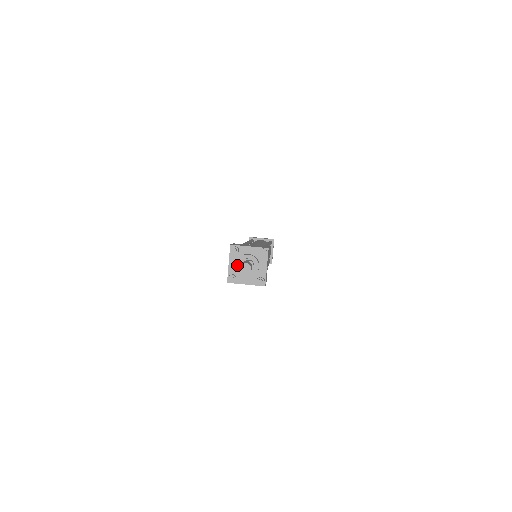
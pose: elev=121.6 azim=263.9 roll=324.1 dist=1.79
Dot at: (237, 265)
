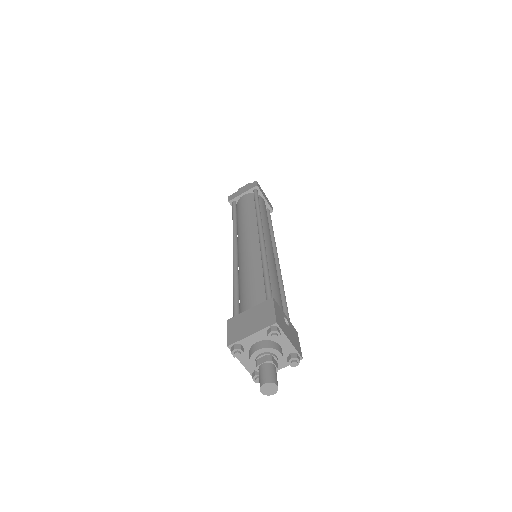
Dot at: (253, 366)
